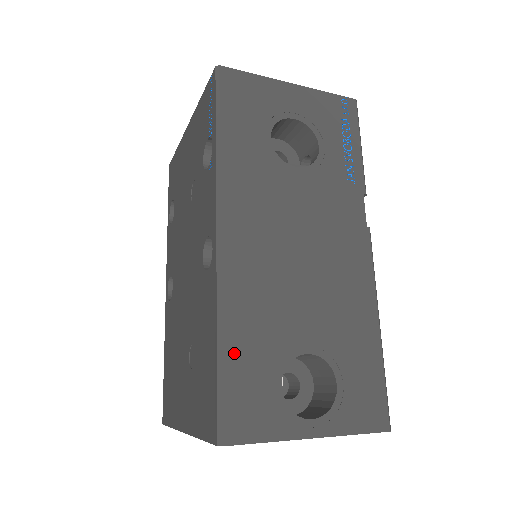
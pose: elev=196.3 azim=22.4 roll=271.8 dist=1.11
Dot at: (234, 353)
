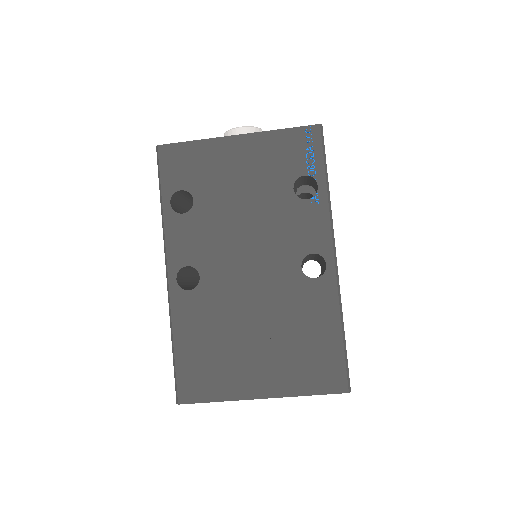
Dot at: occluded
